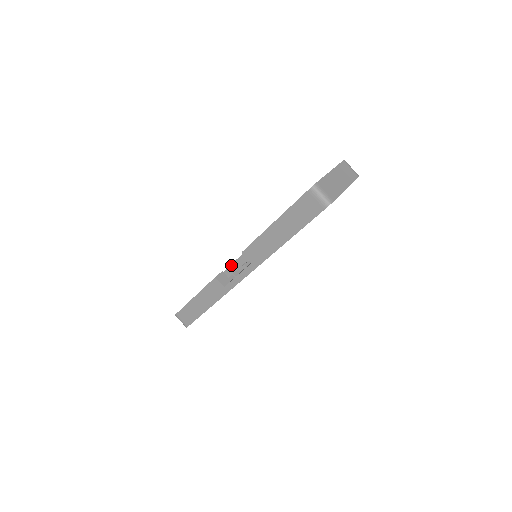
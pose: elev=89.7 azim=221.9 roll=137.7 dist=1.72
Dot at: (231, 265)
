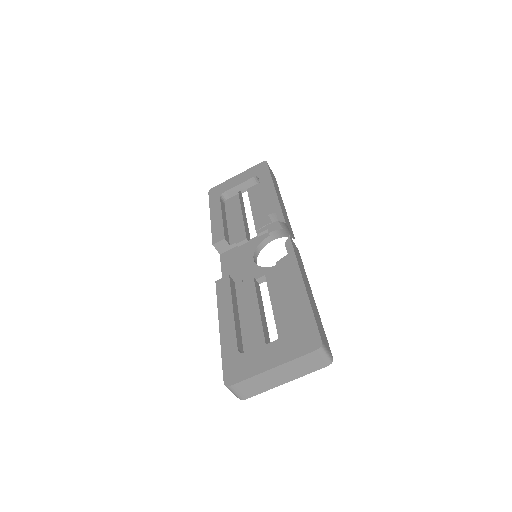
Dot at: (264, 199)
